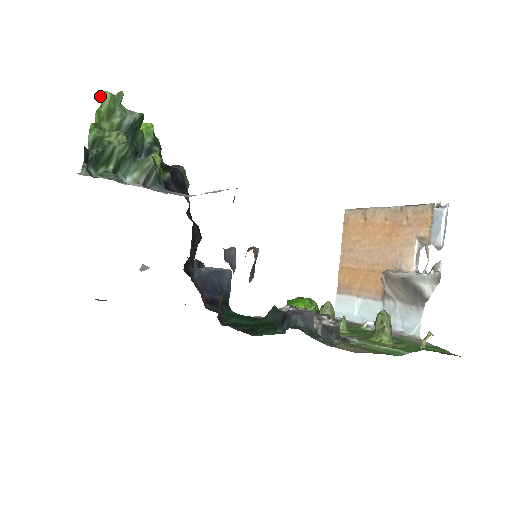
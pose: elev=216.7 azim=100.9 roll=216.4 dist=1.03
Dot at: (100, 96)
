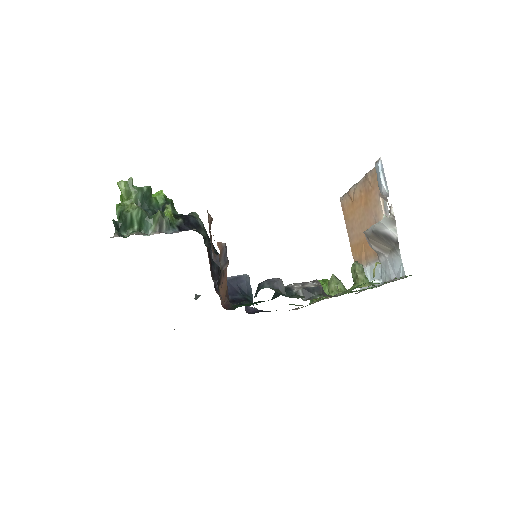
Dot at: (118, 185)
